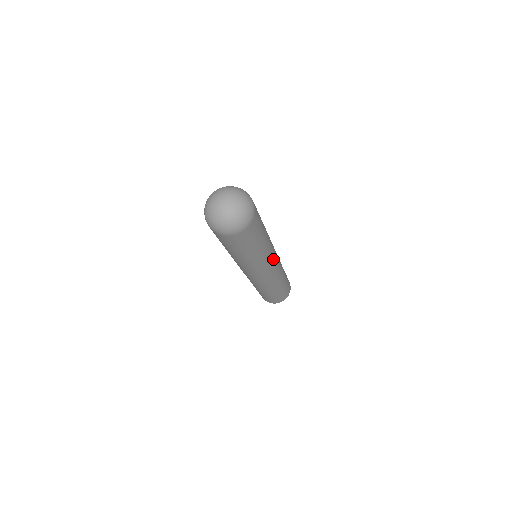
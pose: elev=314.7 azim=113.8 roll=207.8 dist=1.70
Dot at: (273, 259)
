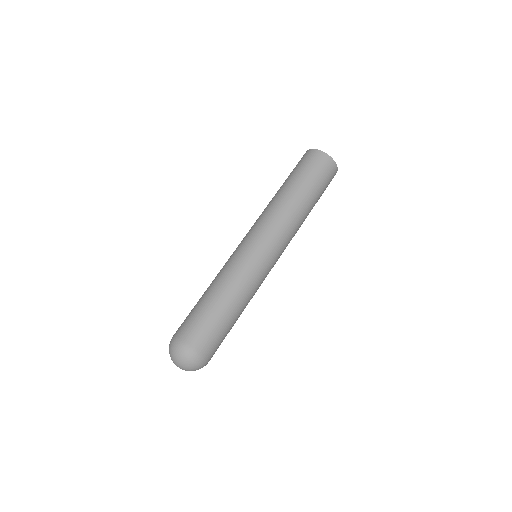
Dot at: occluded
